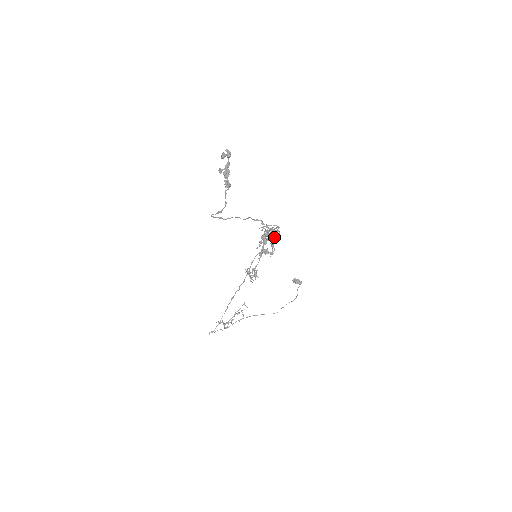
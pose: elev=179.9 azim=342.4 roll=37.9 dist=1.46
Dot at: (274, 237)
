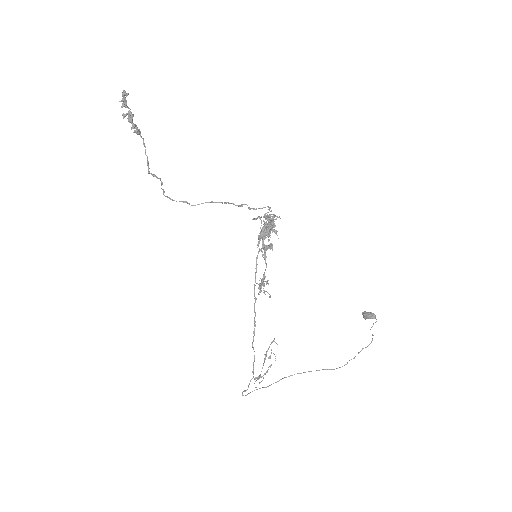
Dot at: occluded
